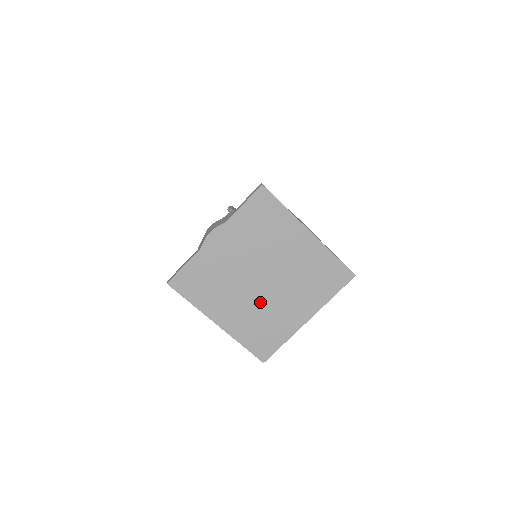
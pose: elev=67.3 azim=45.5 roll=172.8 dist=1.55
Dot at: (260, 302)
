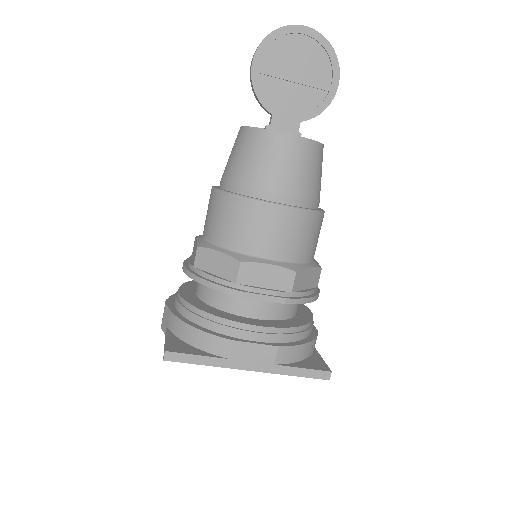
Dot at: occluded
